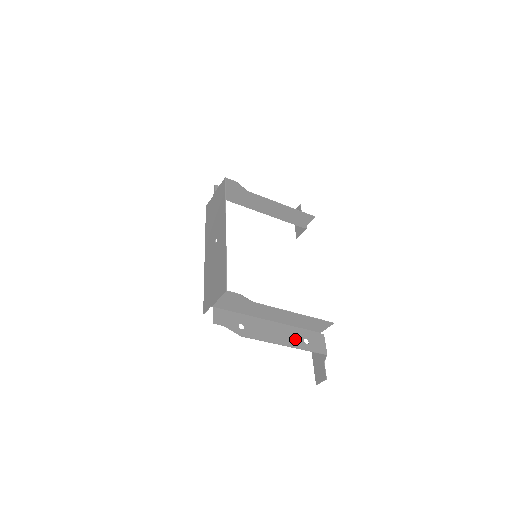
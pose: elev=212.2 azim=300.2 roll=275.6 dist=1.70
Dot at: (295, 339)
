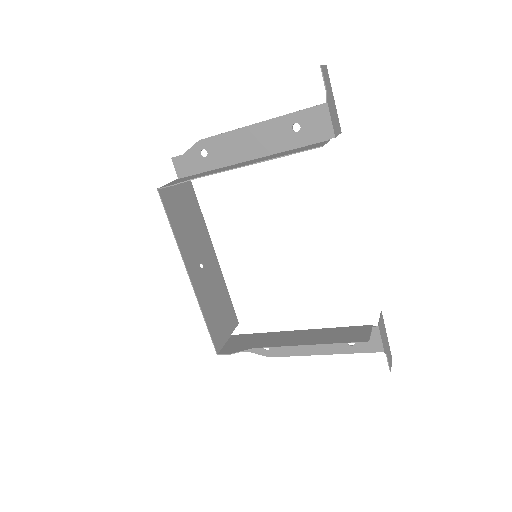
Dot at: (334, 344)
